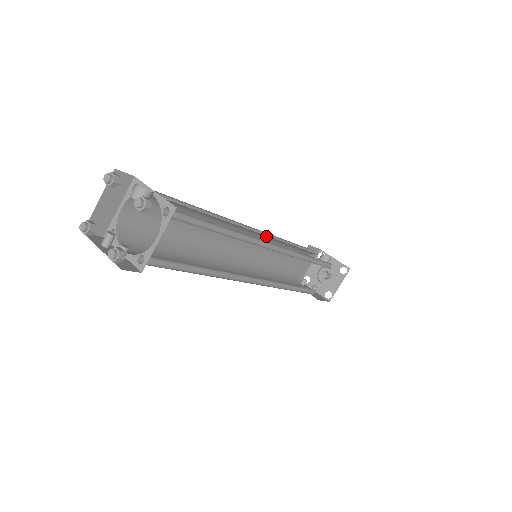
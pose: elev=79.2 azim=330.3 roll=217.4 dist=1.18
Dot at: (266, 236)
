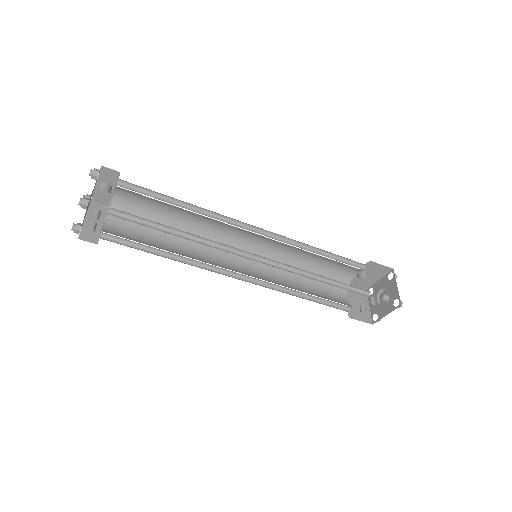
Dot at: (263, 250)
